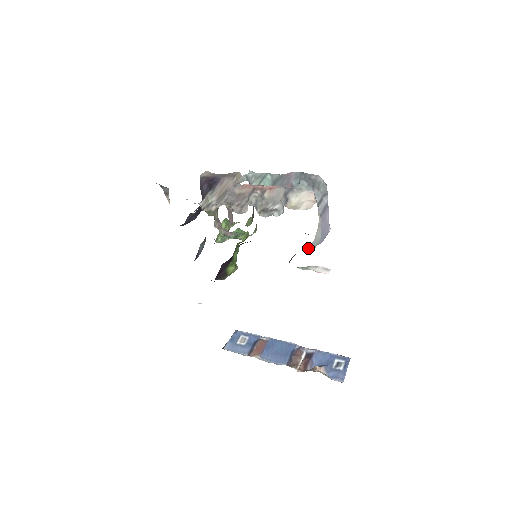
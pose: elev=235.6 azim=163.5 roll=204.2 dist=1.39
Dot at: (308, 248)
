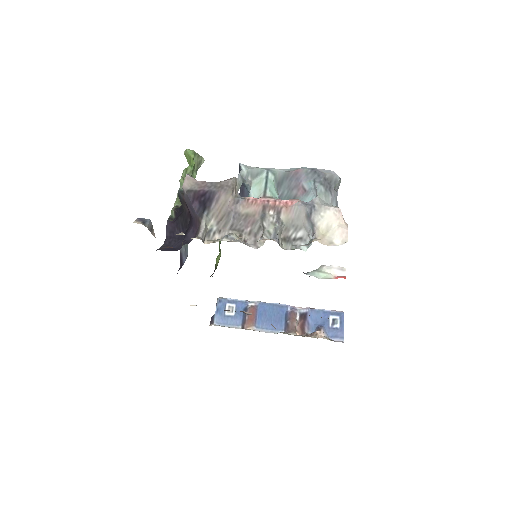
Dot at: occluded
